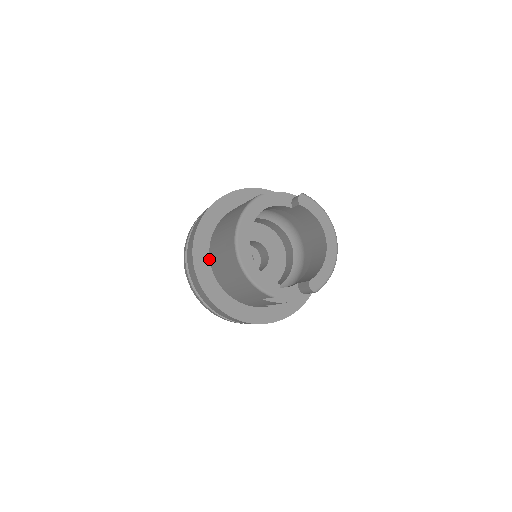
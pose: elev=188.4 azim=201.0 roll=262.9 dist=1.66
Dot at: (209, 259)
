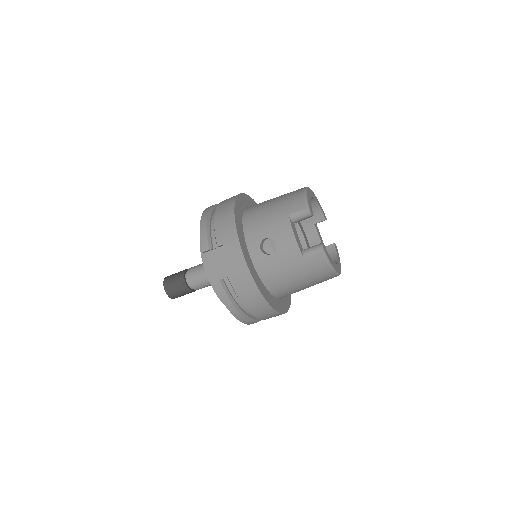
Dot at: occluded
